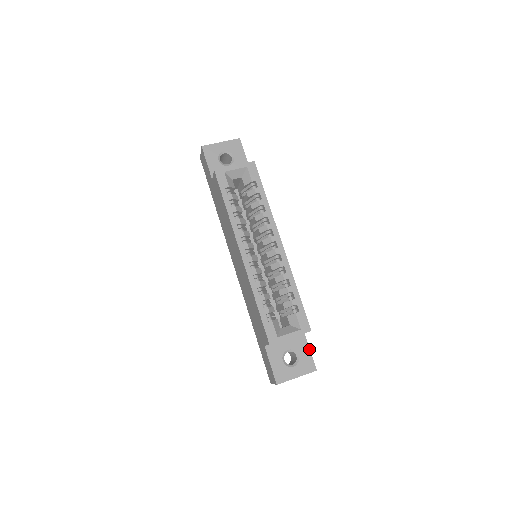
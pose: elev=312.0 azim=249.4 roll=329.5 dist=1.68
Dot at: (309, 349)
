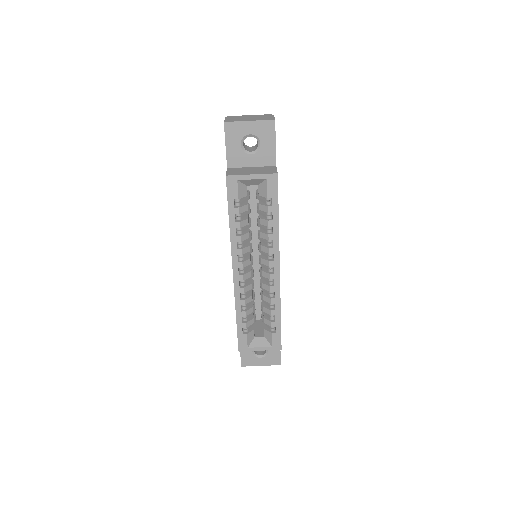
Dot at: occluded
